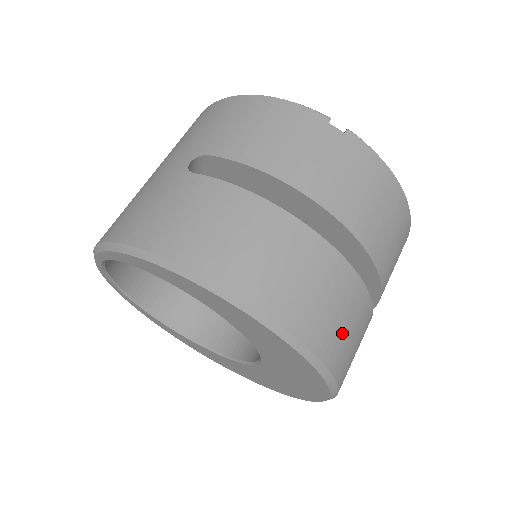
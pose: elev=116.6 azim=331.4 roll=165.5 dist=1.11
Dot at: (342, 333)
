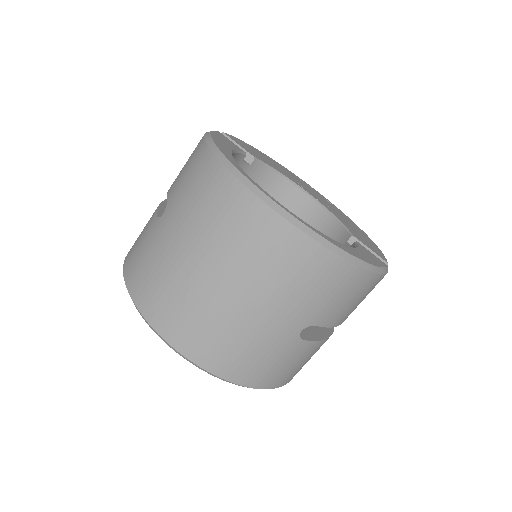
Dot at: occluded
